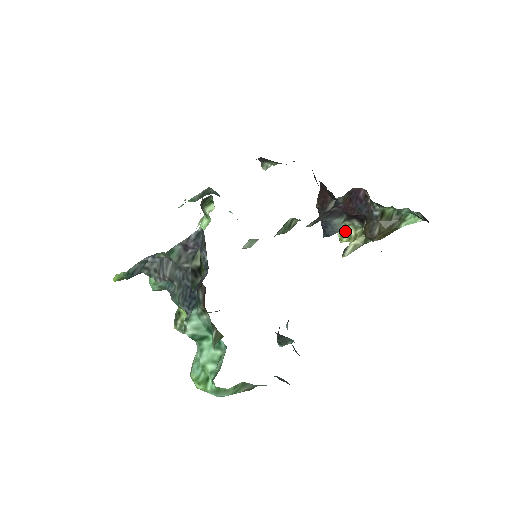
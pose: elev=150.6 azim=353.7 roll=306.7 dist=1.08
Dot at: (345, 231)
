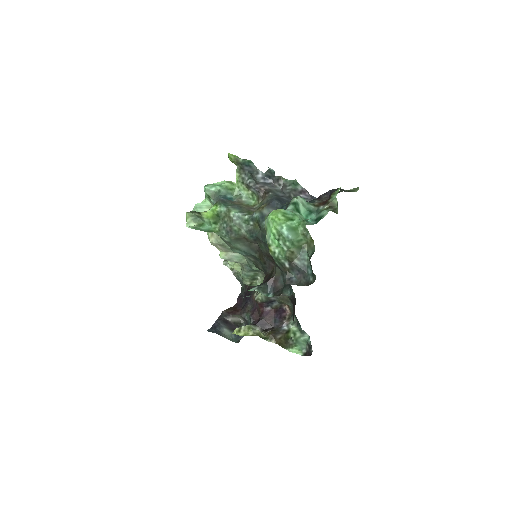
Dot at: (245, 330)
